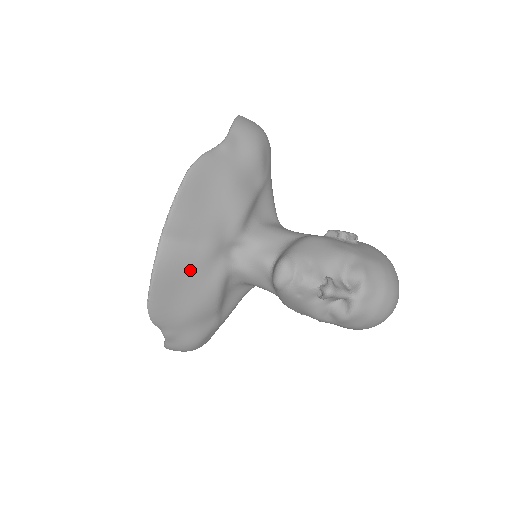
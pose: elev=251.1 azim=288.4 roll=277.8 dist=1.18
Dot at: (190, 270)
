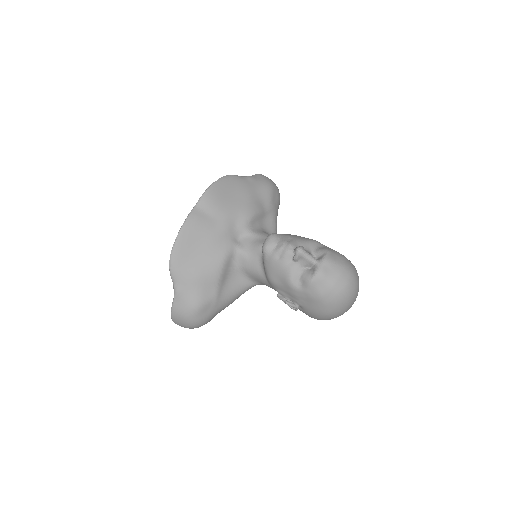
Dot at: (207, 235)
